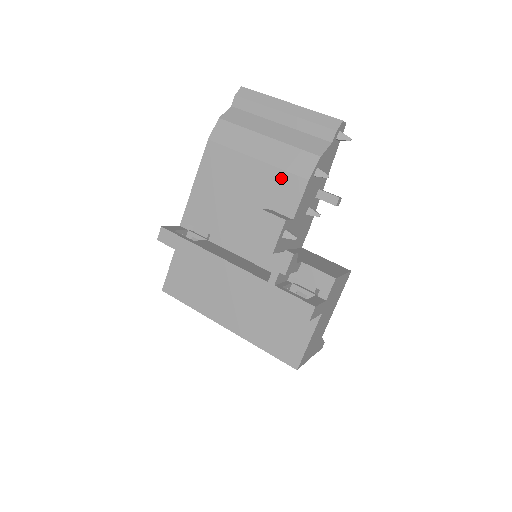
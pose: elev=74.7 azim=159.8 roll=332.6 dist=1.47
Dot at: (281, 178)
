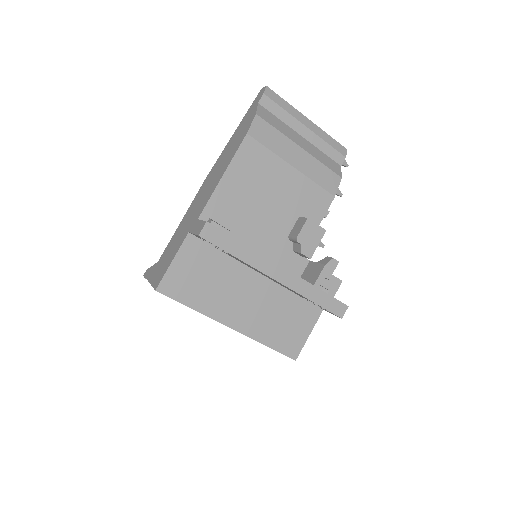
Dot at: (313, 190)
